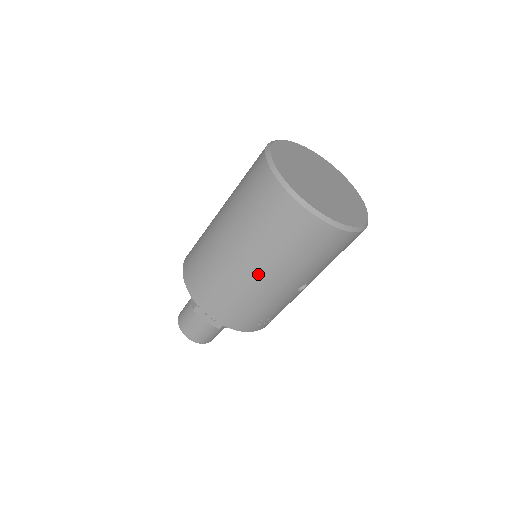
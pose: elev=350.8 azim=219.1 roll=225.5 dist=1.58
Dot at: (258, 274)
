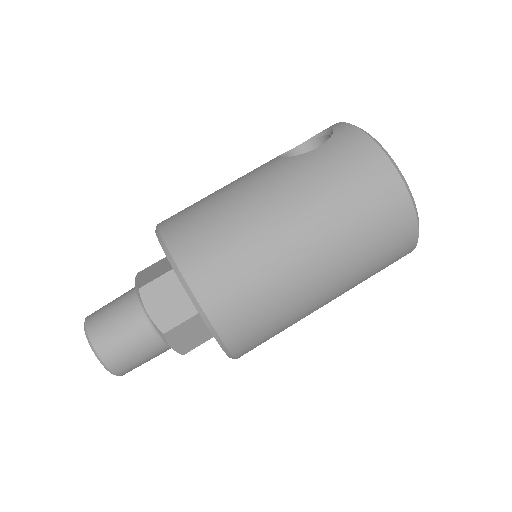
Dot at: (325, 296)
